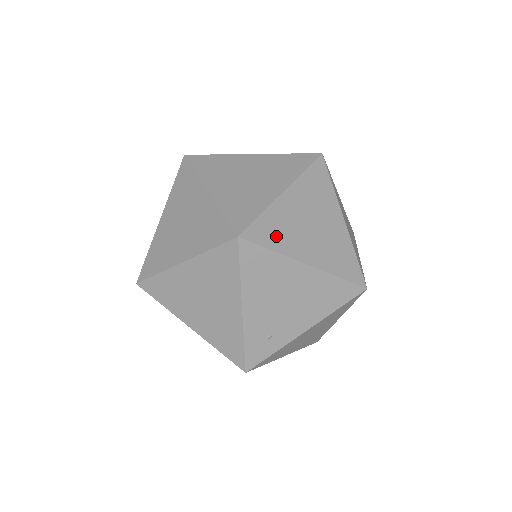
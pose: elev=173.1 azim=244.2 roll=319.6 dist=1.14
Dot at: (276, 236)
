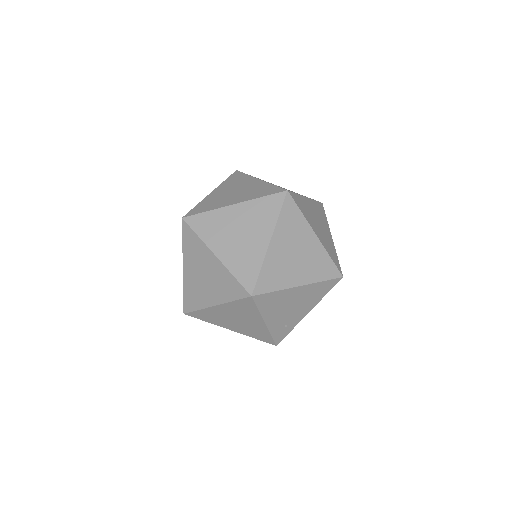
Dot at: (275, 279)
